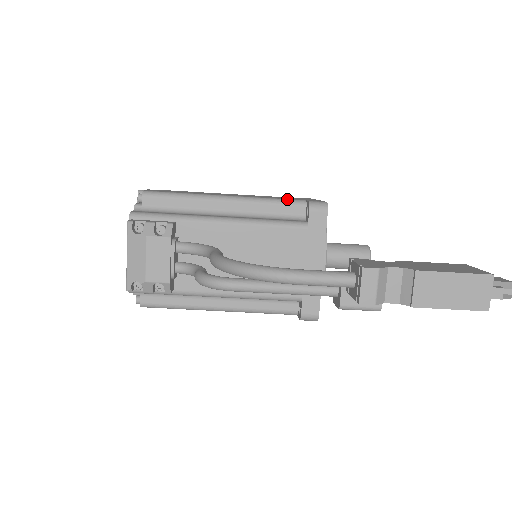
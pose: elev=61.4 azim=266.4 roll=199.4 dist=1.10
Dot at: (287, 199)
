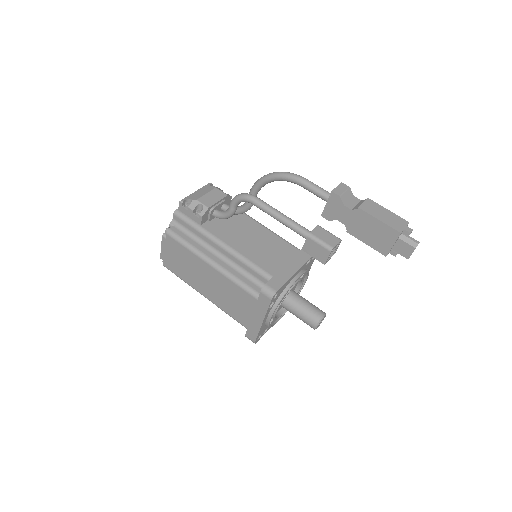
Dot at: occluded
